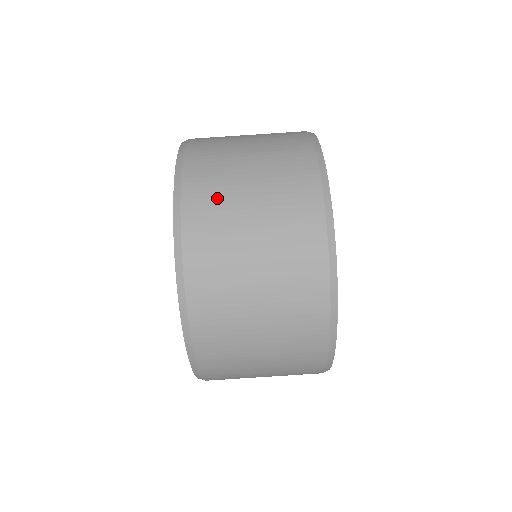
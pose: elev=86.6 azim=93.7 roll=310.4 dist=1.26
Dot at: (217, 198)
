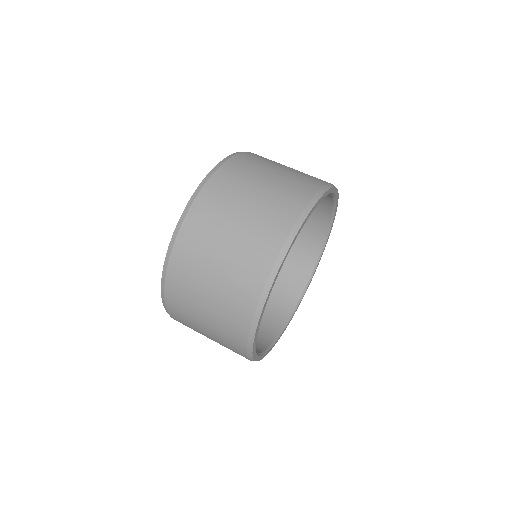
Dot at: (210, 223)
